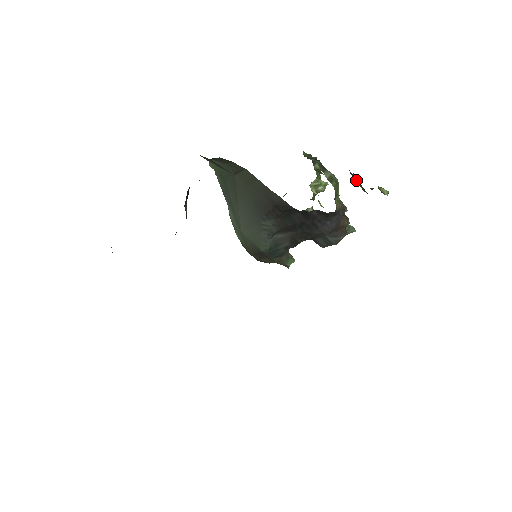
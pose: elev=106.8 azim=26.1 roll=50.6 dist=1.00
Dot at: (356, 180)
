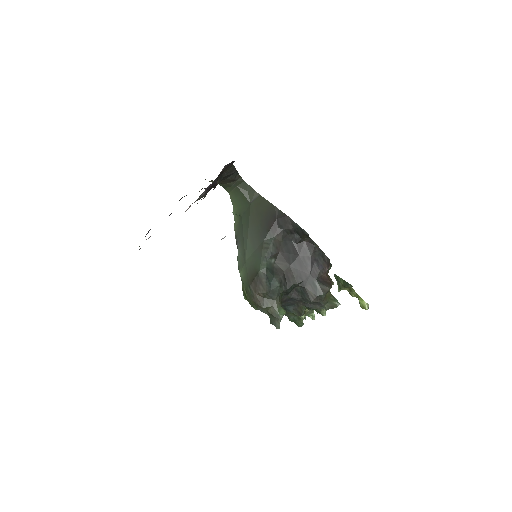
Dot at: (340, 287)
